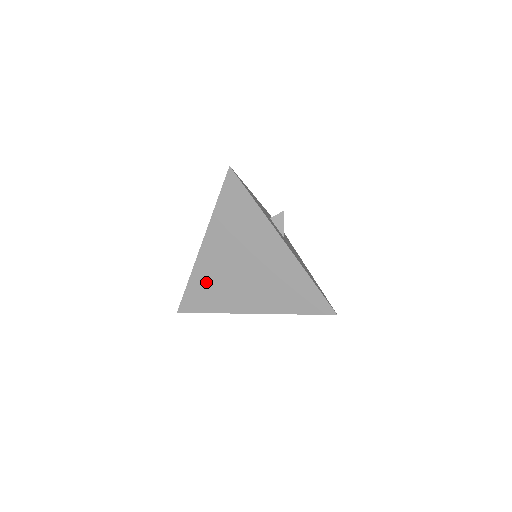
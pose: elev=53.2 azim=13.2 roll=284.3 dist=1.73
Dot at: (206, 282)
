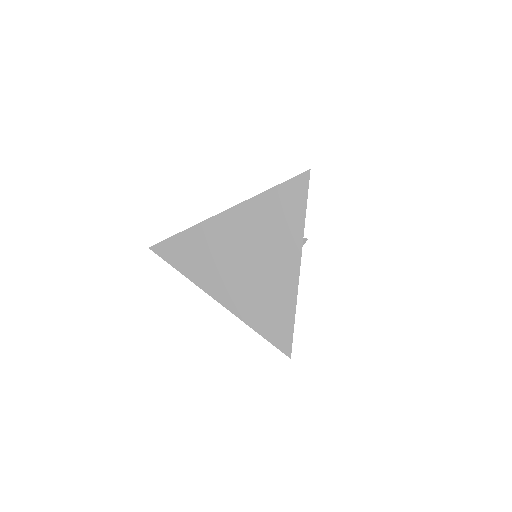
Dot at: (200, 244)
